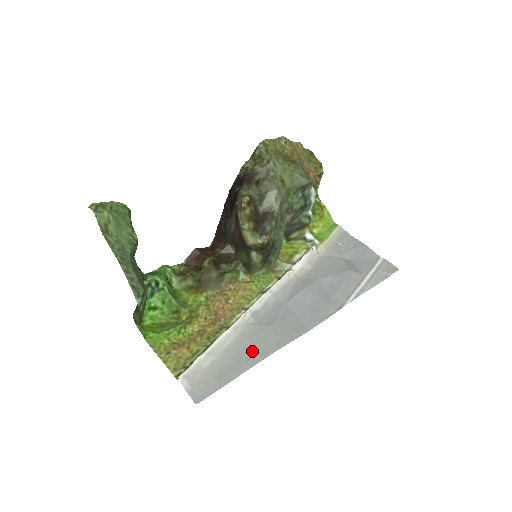
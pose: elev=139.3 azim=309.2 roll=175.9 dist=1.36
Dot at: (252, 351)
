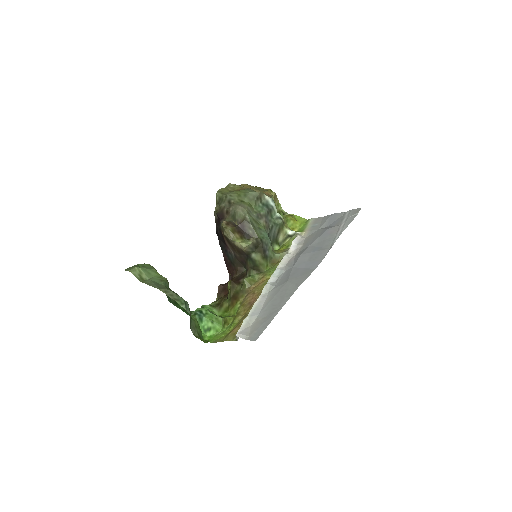
Dot at: (281, 298)
